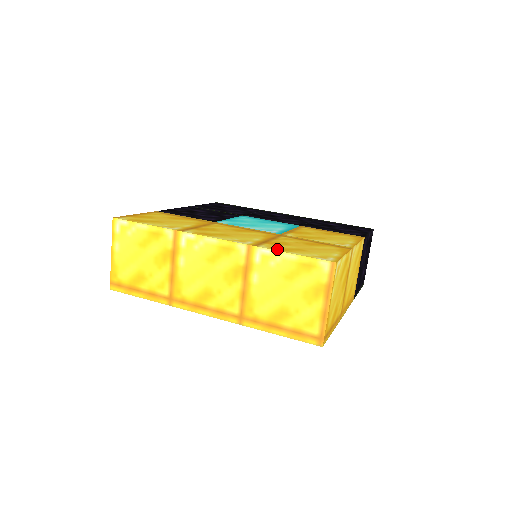
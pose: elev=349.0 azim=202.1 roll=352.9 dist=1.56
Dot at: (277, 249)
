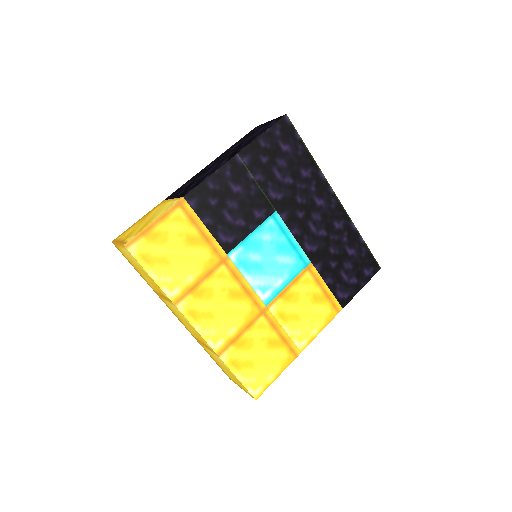
Dot at: (232, 365)
